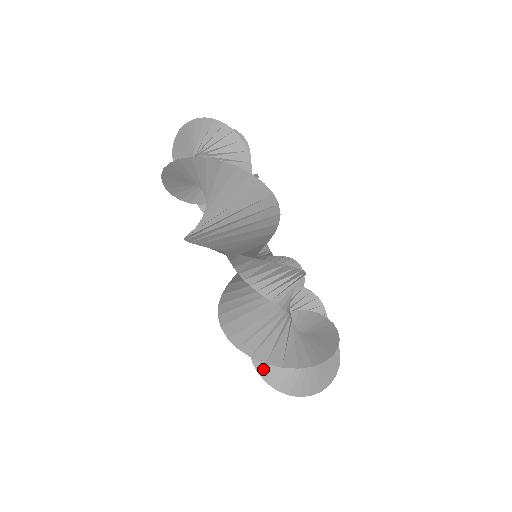
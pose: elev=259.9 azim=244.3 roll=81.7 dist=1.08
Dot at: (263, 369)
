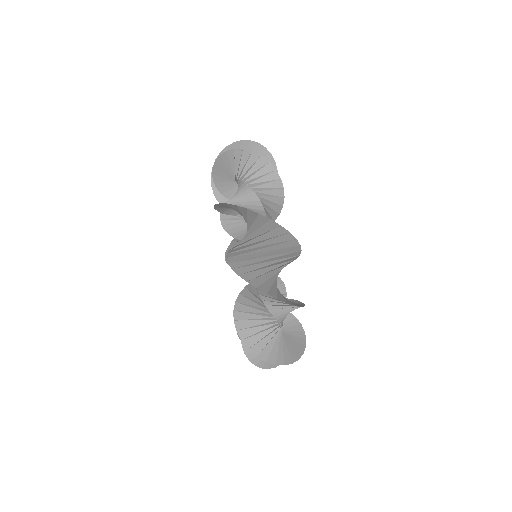
Dot at: (233, 261)
